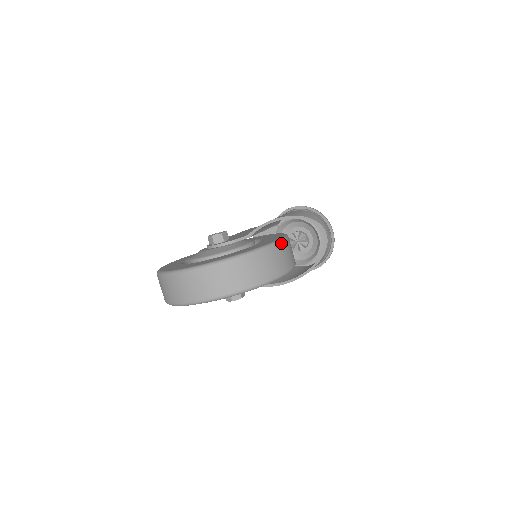
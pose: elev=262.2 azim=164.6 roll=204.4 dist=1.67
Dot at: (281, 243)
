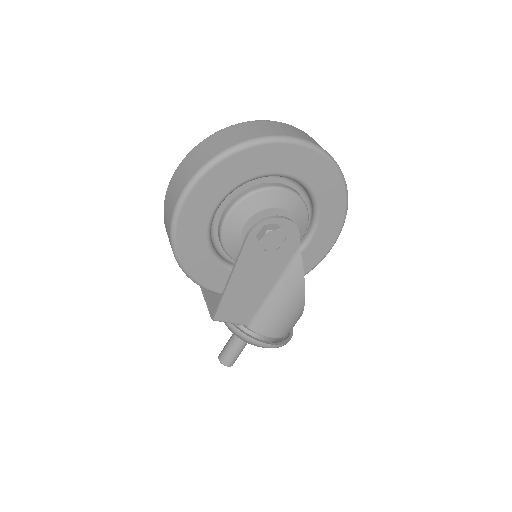
Dot at: occluded
